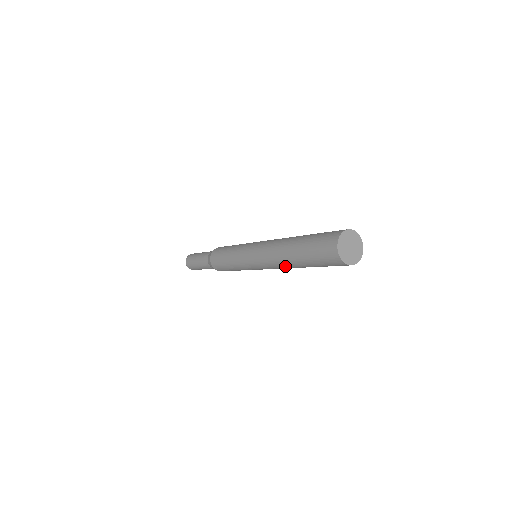
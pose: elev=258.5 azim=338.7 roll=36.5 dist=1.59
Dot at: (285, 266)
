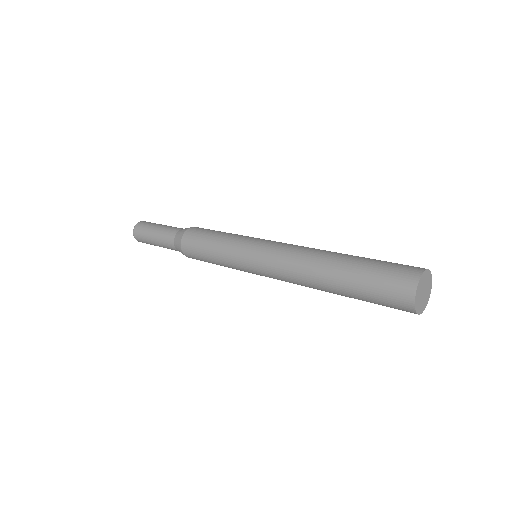
Dot at: (307, 274)
